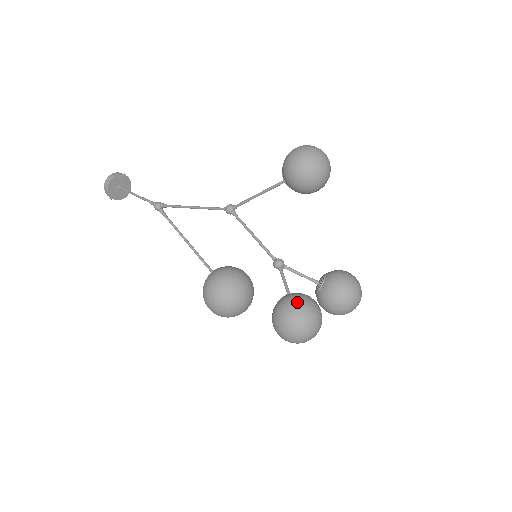
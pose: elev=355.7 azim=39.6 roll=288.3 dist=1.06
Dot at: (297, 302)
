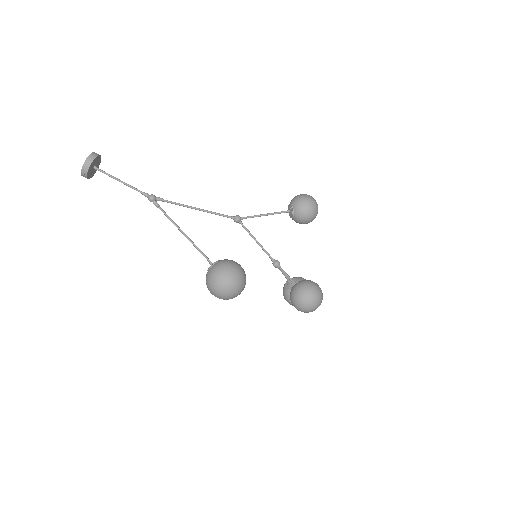
Dot at: (316, 284)
